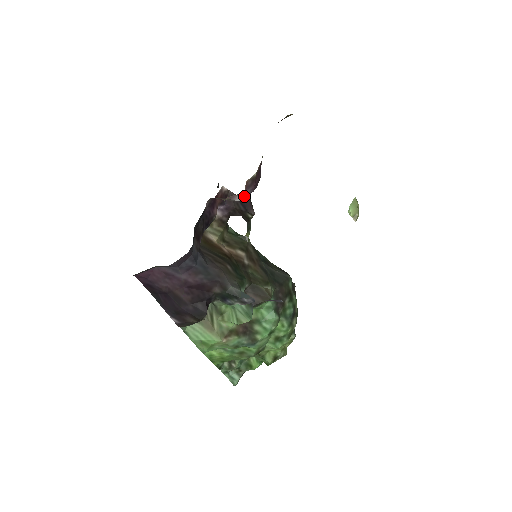
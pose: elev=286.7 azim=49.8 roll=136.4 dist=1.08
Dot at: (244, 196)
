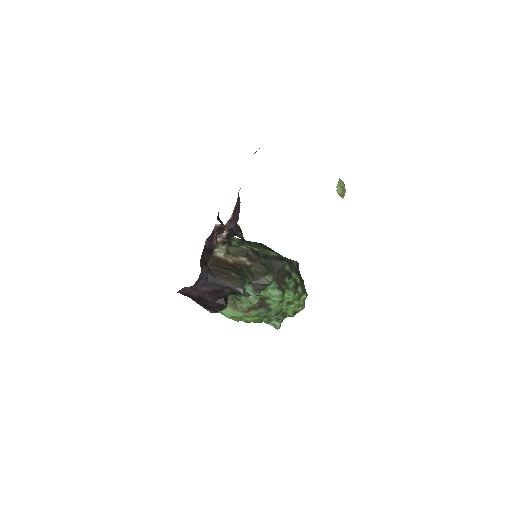
Dot at: (226, 234)
